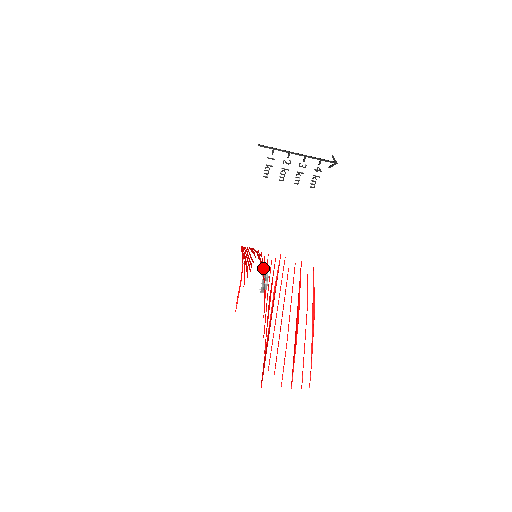
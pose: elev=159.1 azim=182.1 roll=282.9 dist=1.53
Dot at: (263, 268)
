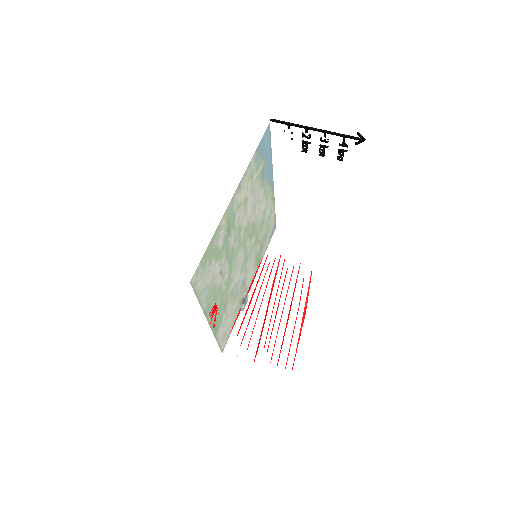
Dot at: occluded
